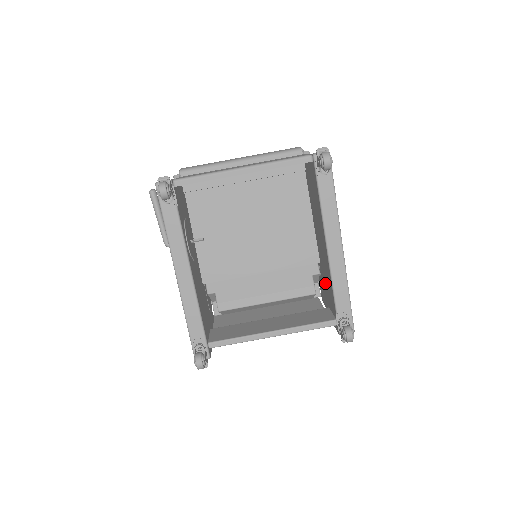
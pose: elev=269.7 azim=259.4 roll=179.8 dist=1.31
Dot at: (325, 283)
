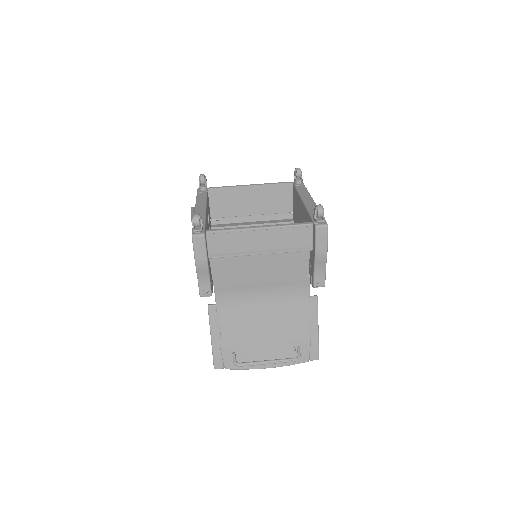
Dot at: occluded
